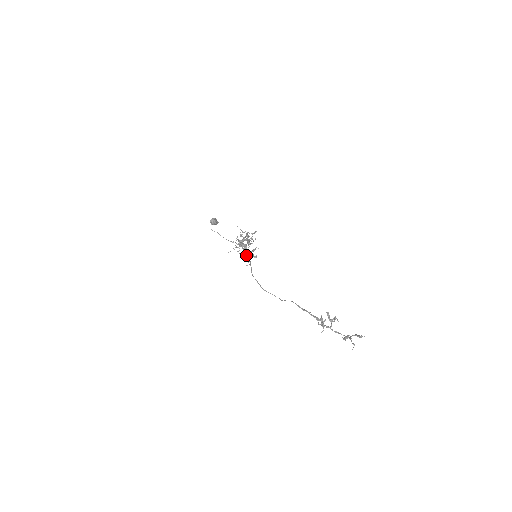
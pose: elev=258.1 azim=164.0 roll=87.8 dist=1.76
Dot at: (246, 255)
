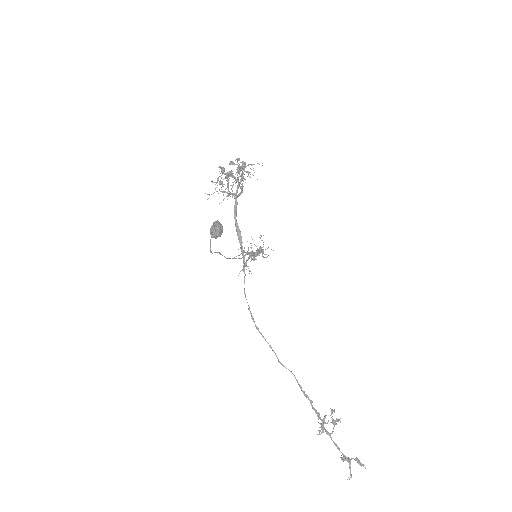
Dot at: occluded
